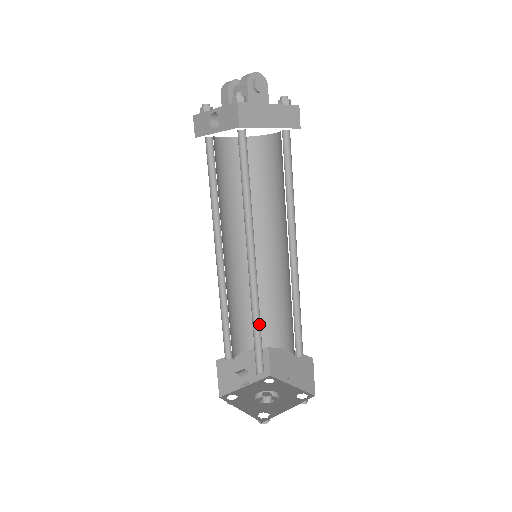
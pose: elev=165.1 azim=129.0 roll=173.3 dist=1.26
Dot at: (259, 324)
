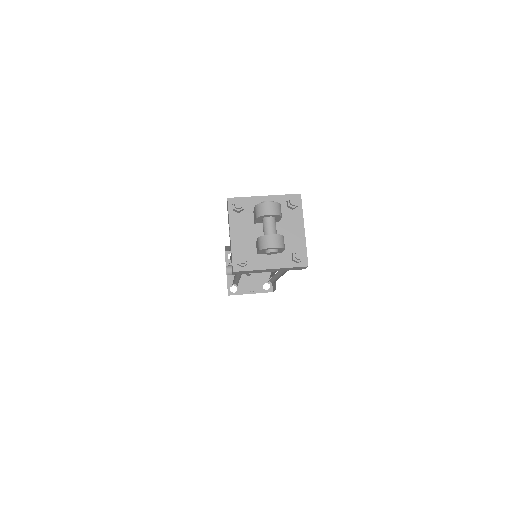
Dot at: occluded
